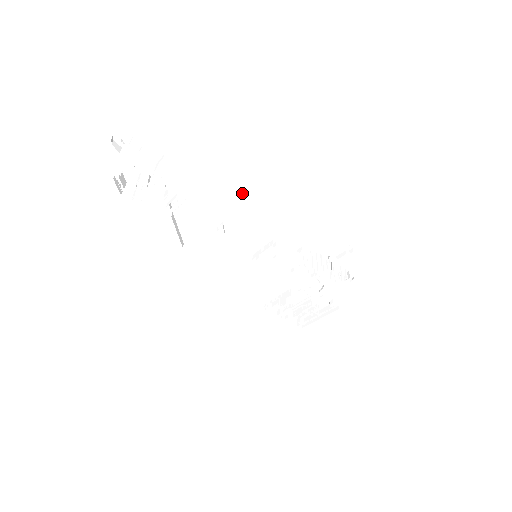
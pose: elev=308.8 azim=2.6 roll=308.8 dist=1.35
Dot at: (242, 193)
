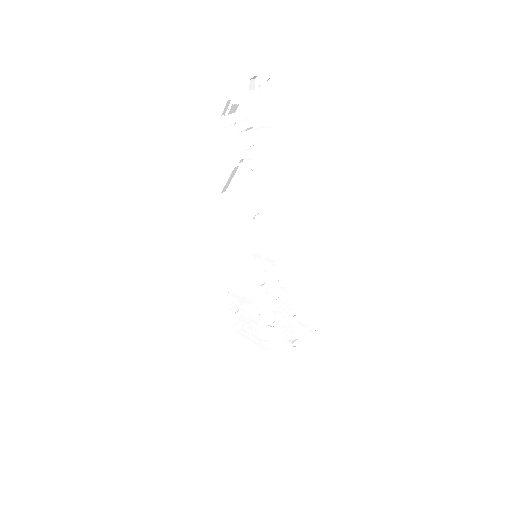
Dot at: (290, 211)
